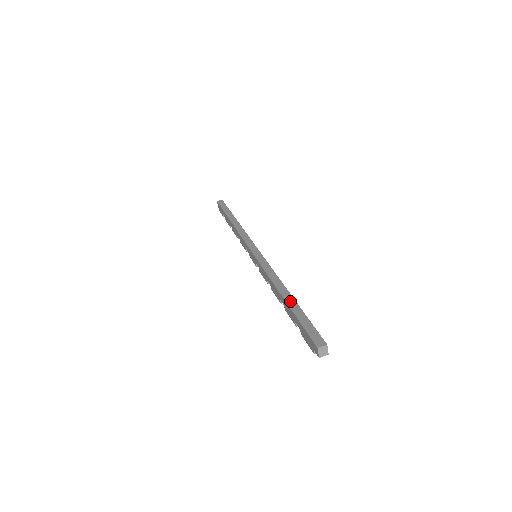
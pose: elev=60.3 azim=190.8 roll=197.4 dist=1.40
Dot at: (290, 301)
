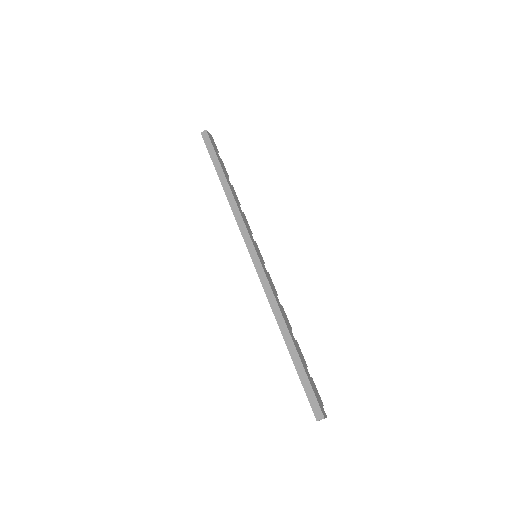
Dot at: (292, 351)
